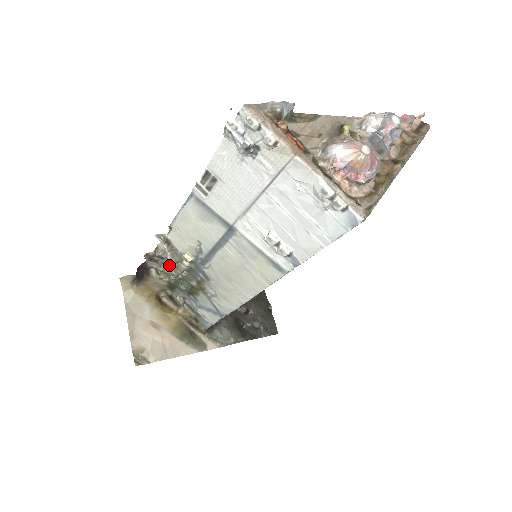
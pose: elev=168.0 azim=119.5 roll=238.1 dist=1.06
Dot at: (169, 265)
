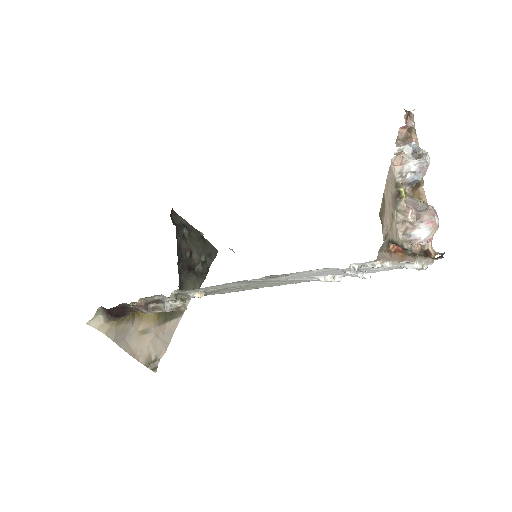
Dot at: (175, 306)
